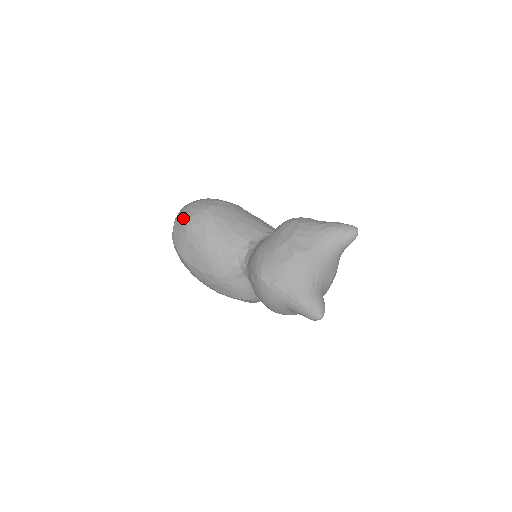
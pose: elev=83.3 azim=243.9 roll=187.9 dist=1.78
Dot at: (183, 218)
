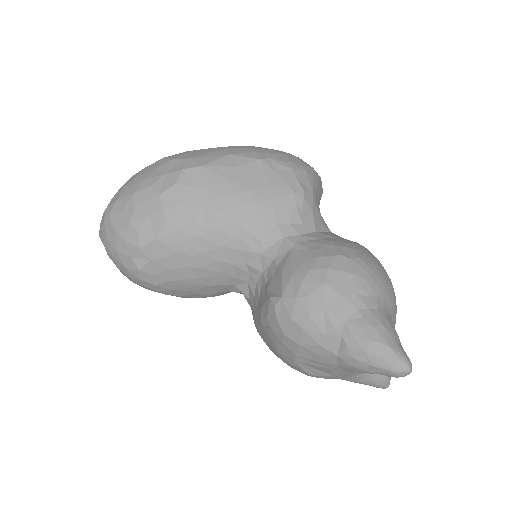
Dot at: occluded
